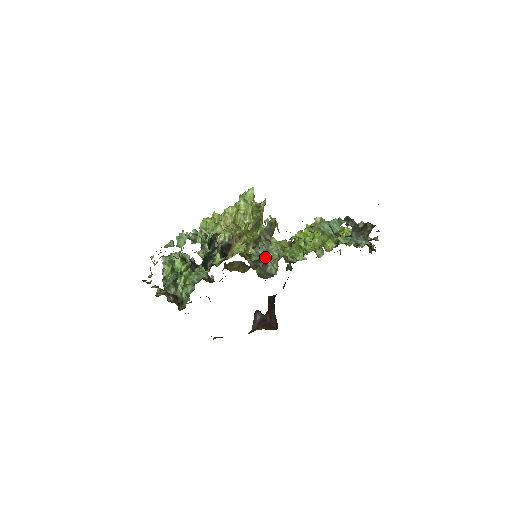
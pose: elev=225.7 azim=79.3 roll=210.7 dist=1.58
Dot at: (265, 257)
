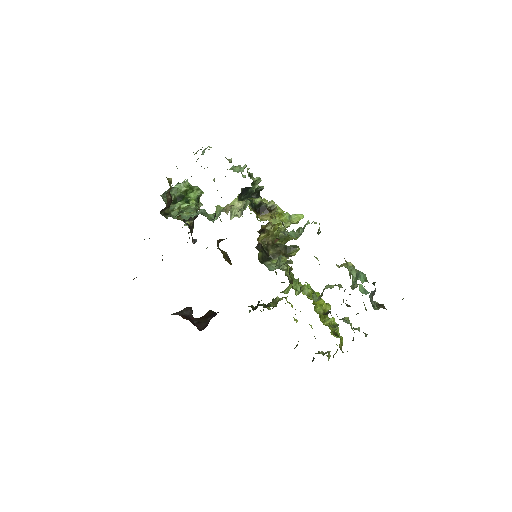
Dot at: occluded
